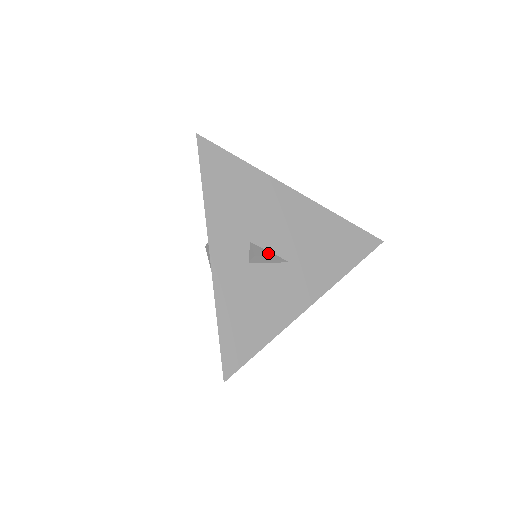
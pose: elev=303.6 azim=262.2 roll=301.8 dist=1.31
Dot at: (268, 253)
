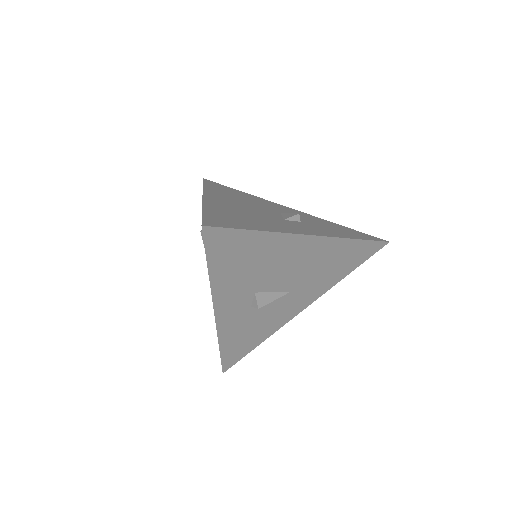
Dot at: (271, 295)
